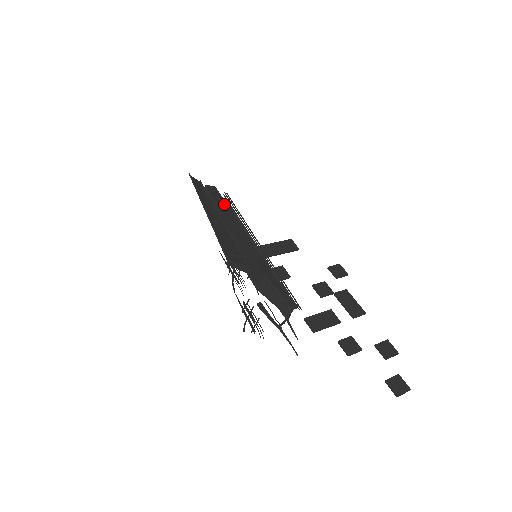
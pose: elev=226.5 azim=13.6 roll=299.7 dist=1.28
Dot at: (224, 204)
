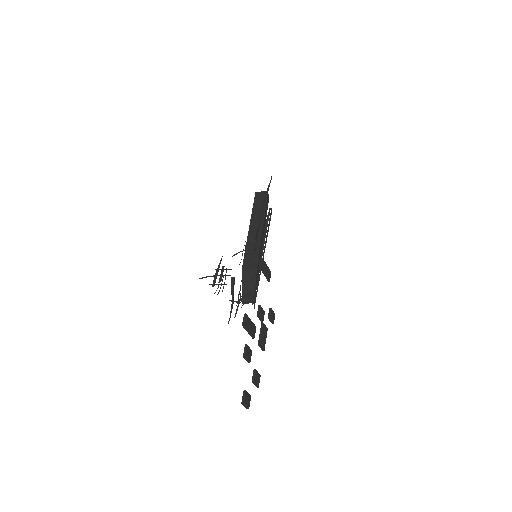
Dot at: (266, 212)
